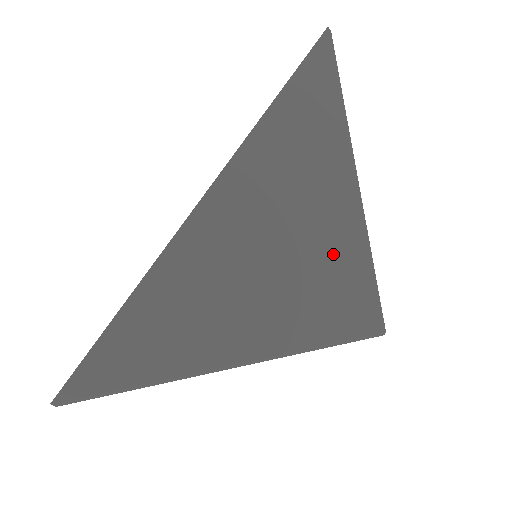
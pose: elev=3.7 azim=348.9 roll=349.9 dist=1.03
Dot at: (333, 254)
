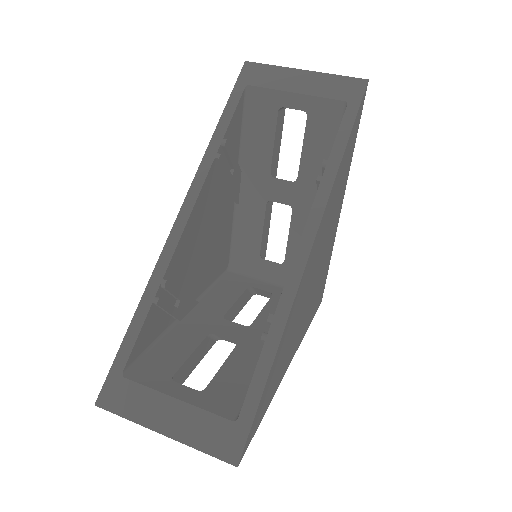
Dot at: (326, 262)
